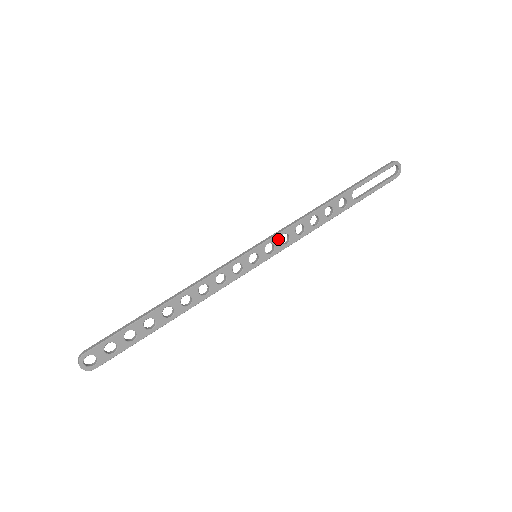
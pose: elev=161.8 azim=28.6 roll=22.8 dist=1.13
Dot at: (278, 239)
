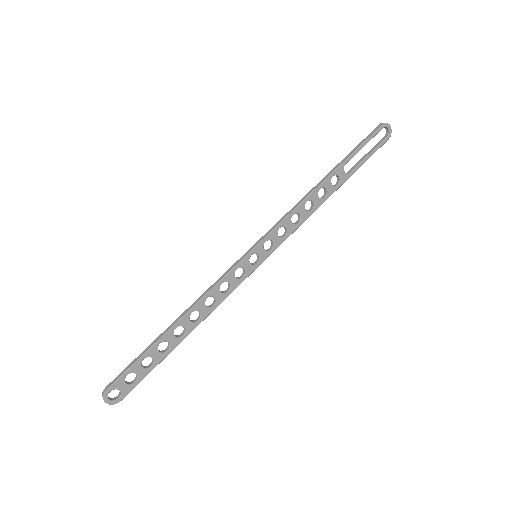
Dot at: (275, 234)
